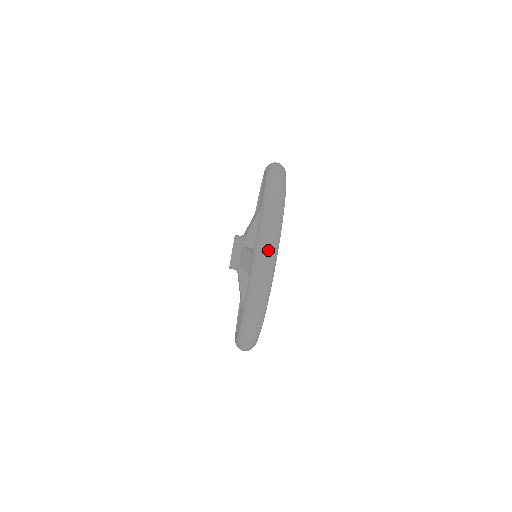
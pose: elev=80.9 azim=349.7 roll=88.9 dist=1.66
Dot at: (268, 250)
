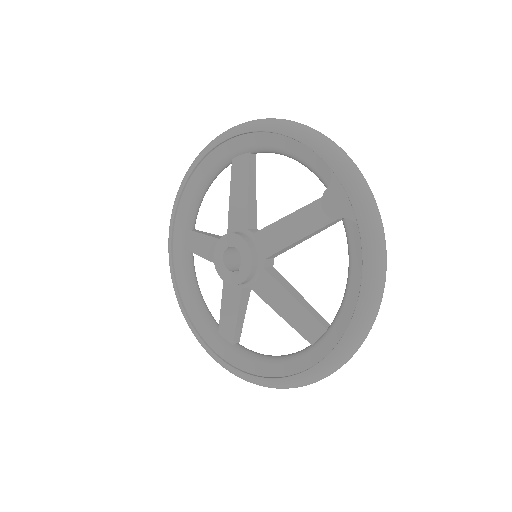
Dot at: (350, 158)
